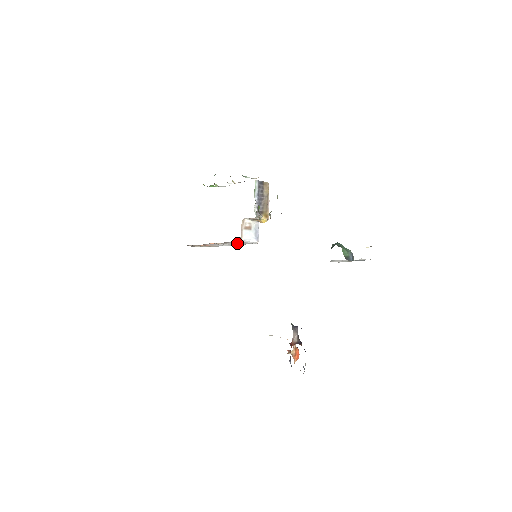
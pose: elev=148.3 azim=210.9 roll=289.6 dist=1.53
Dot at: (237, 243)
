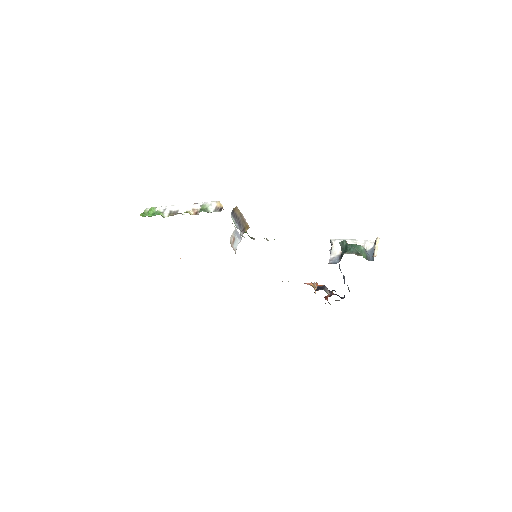
Dot at: occluded
